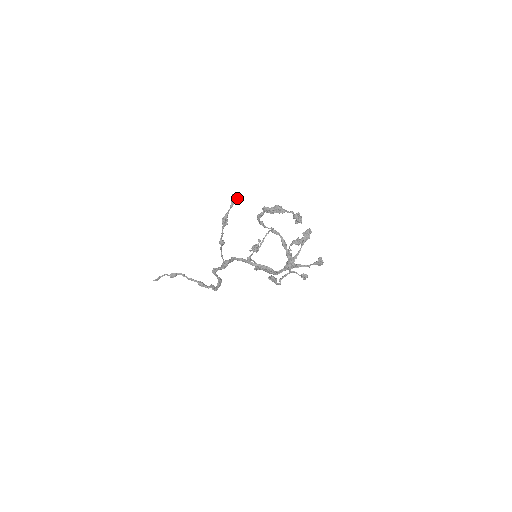
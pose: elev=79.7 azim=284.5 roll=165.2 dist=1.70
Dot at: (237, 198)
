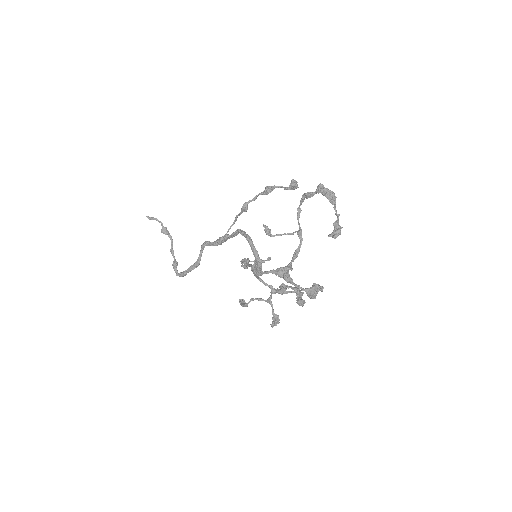
Dot at: (297, 187)
